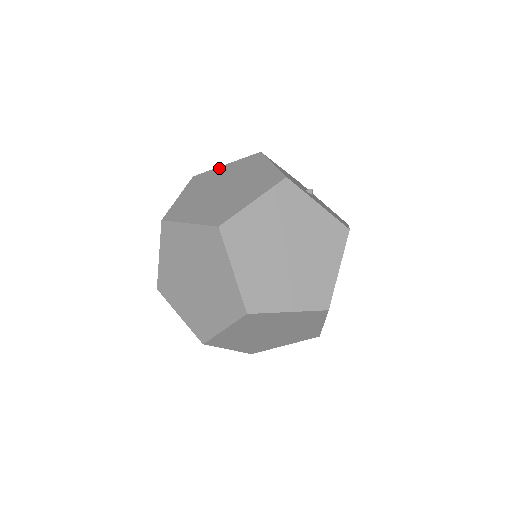
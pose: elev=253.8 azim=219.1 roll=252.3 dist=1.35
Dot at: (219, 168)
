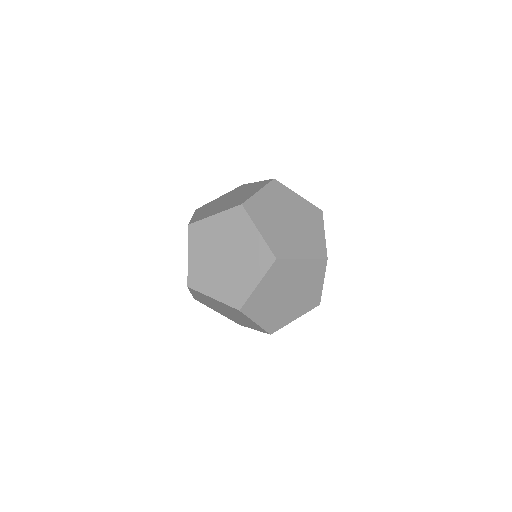
Dot at: (297, 262)
